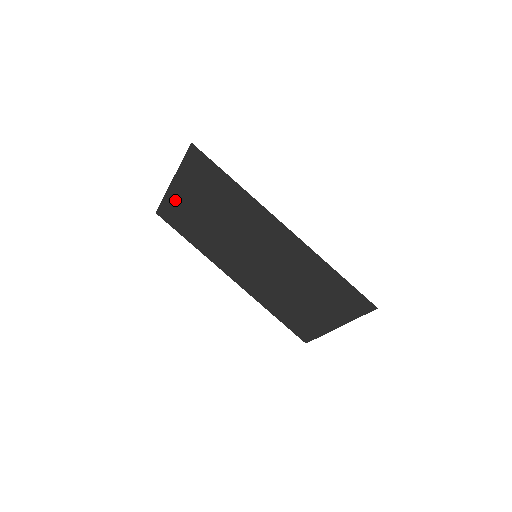
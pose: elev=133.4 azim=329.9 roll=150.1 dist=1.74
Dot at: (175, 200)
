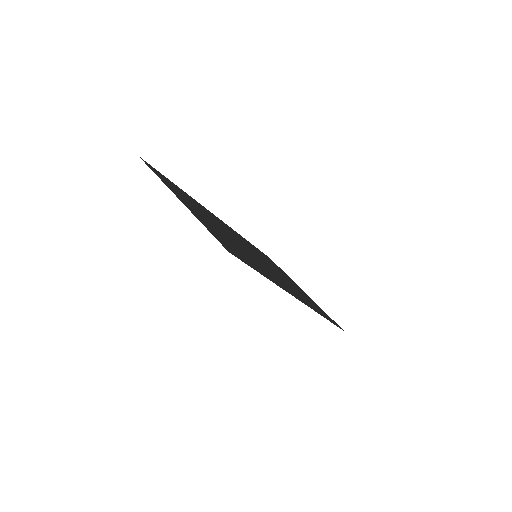
Dot at: (175, 192)
